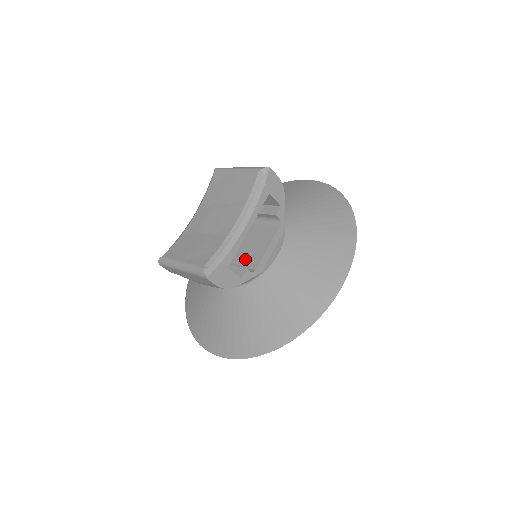
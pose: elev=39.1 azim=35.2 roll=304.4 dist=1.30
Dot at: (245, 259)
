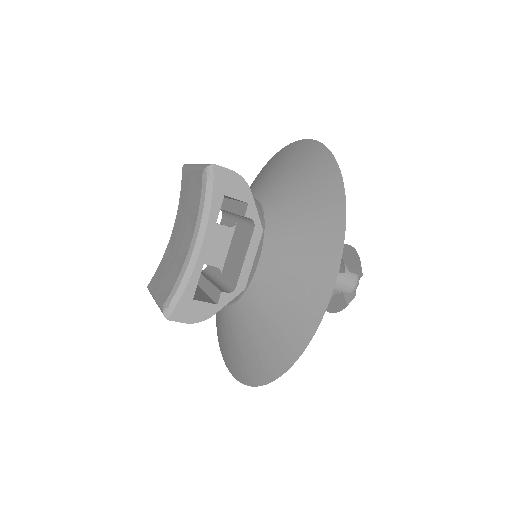
Dot at: (229, 272)
